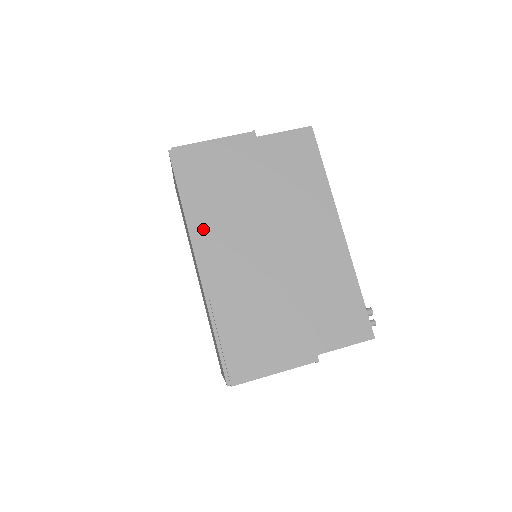
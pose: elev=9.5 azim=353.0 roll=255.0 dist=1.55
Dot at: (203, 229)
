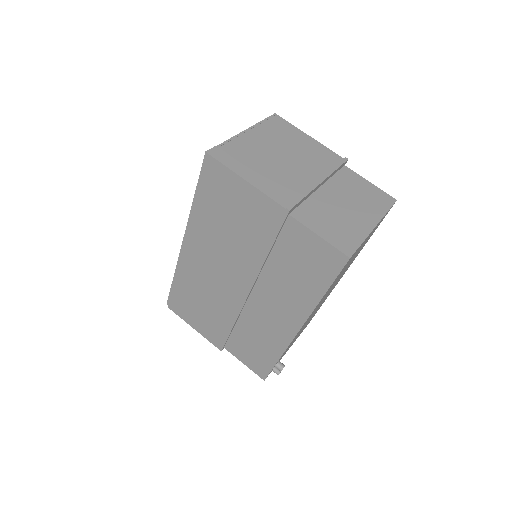
Dot at: (197, 230)
